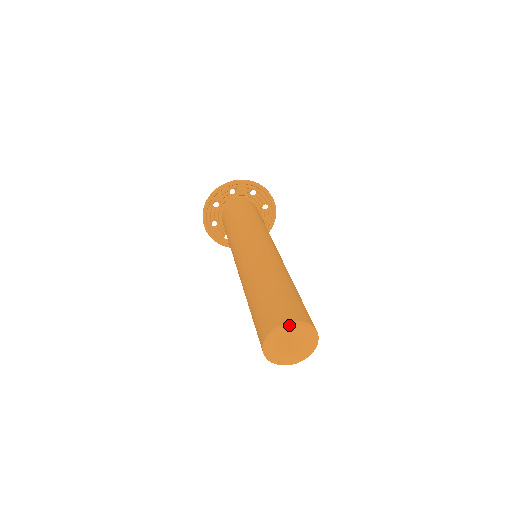
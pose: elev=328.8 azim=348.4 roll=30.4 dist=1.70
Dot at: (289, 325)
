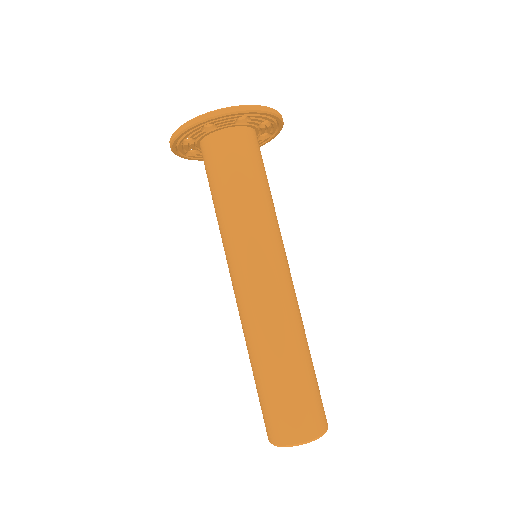
Dot at: (316, 439)
